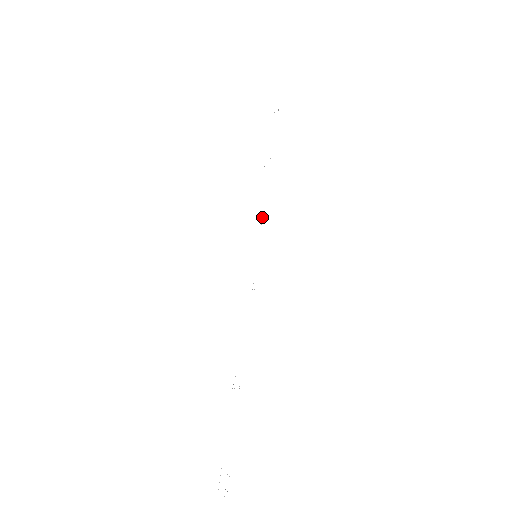
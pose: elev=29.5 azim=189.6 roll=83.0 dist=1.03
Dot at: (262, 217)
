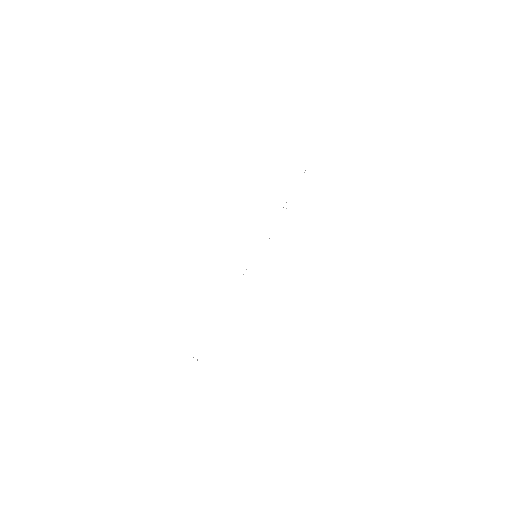
Dot at: occluded
